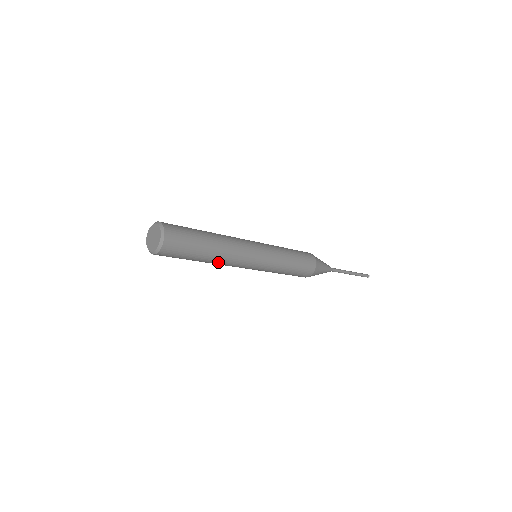
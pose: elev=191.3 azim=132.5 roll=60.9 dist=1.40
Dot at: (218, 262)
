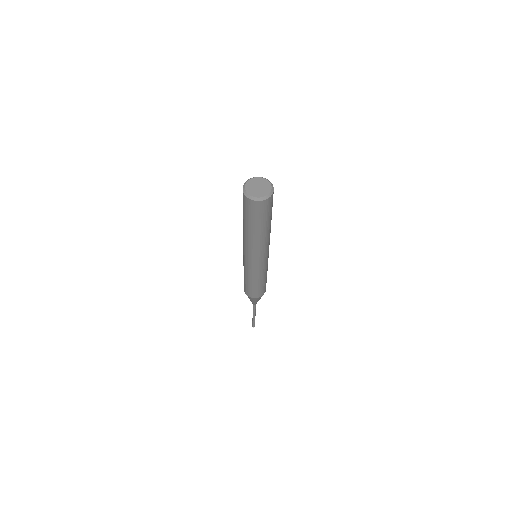
Dot at: occluded
